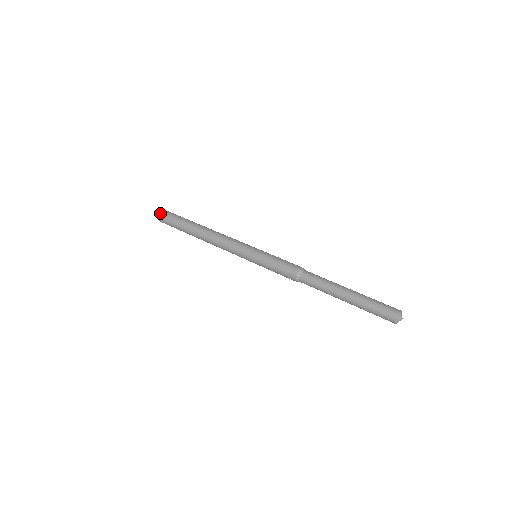
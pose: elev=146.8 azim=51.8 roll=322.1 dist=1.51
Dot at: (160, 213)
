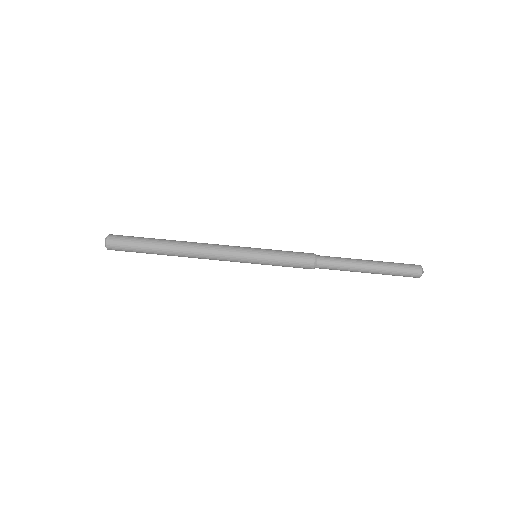
Dot at: (108, 242)
